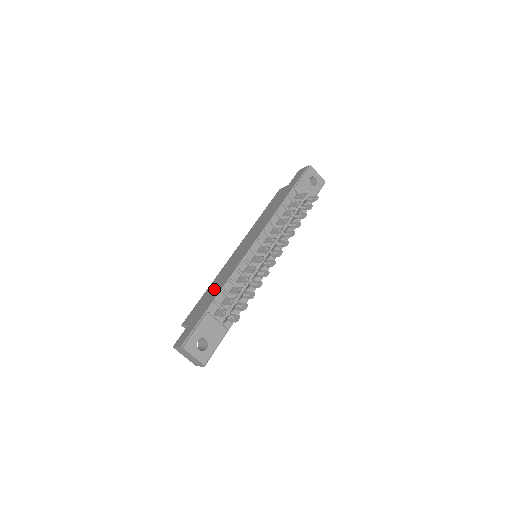
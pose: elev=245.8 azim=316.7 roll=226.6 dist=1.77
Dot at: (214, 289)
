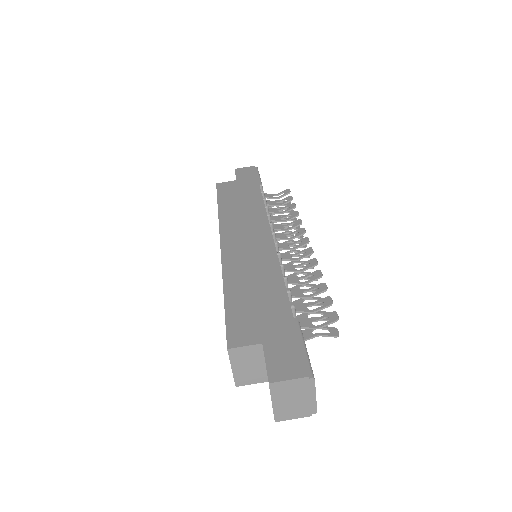
Dot at: (258, 290)
